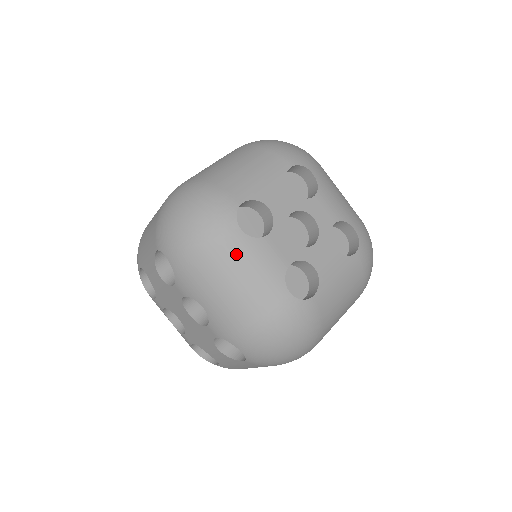
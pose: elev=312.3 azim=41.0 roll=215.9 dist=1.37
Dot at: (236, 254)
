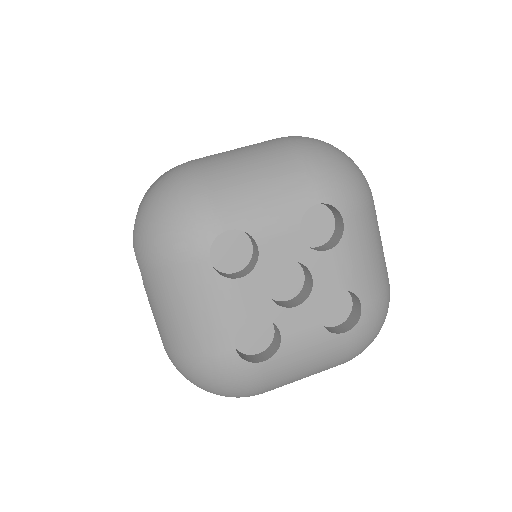
Dot at: (283, 370)
